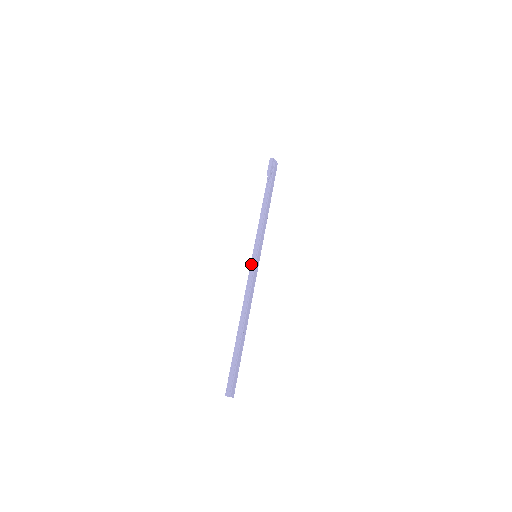
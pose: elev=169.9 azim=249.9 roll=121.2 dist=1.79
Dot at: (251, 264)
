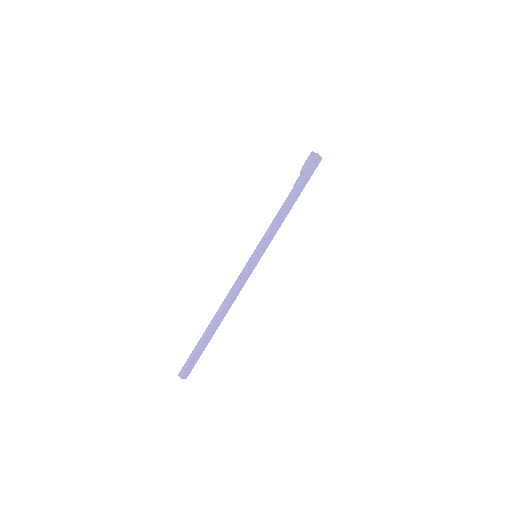
Dot at: (247, 263)
